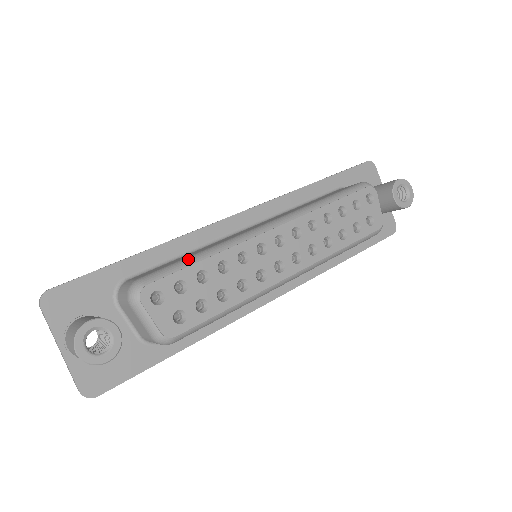
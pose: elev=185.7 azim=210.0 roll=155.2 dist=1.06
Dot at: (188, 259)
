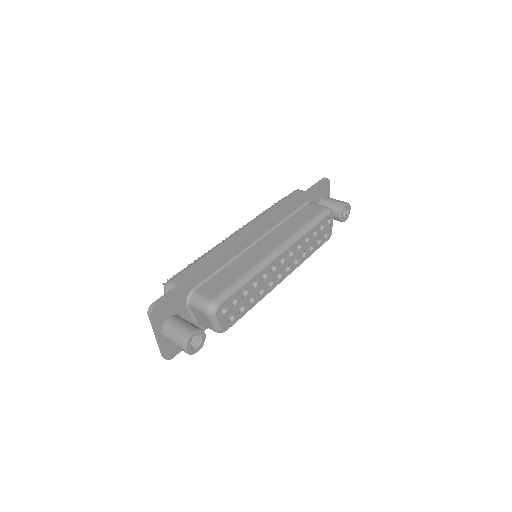
Dot at: (238, 283)
